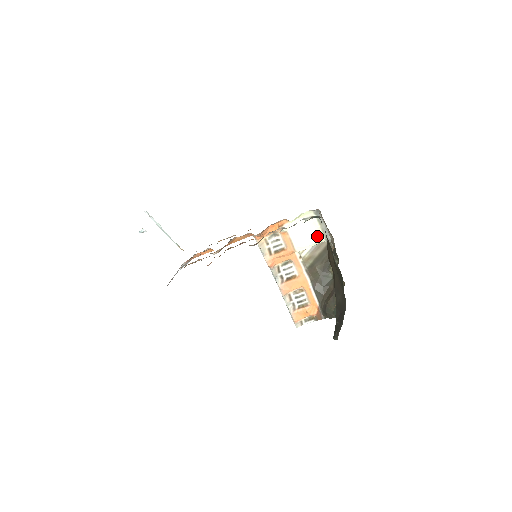
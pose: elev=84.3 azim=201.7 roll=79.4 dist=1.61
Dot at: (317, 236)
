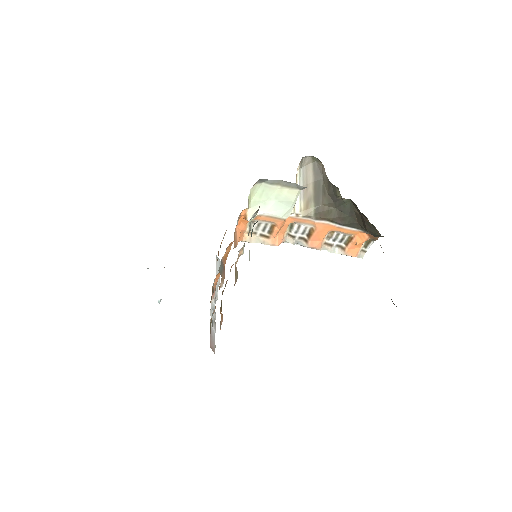
Dot at: (288, 194)
